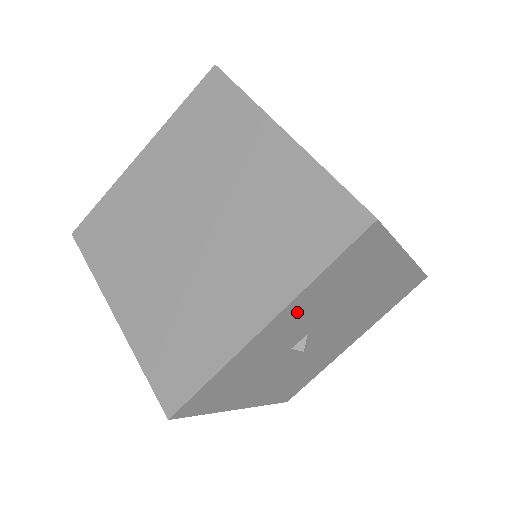
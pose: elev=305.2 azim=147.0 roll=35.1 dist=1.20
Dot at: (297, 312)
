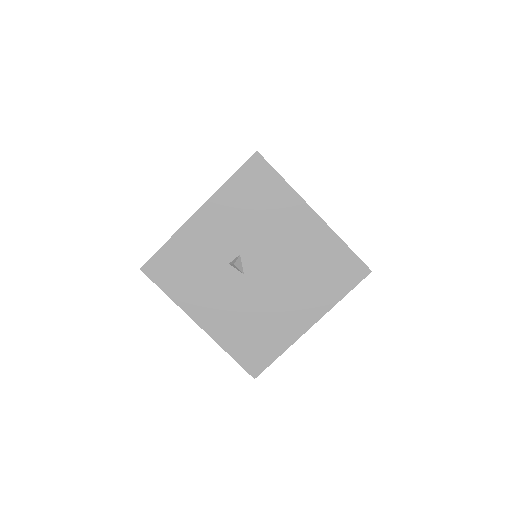
Dot at: (220, 214)
